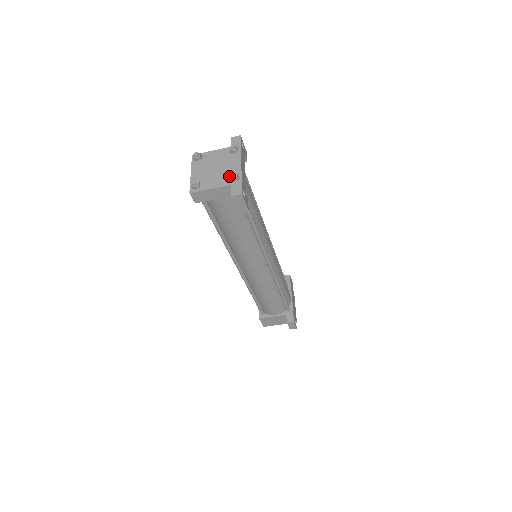
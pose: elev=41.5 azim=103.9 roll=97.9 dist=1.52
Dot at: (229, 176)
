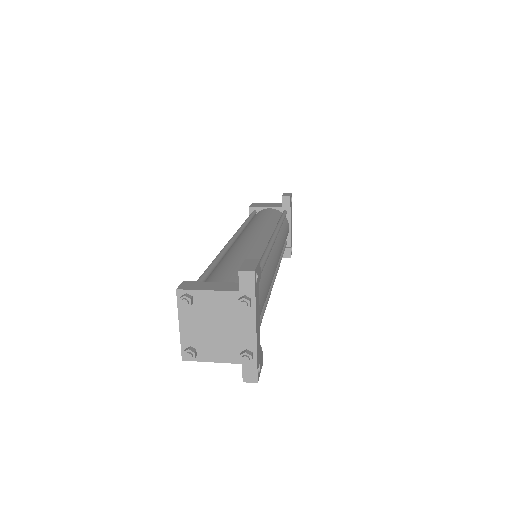
Dot at: (239, 358)
